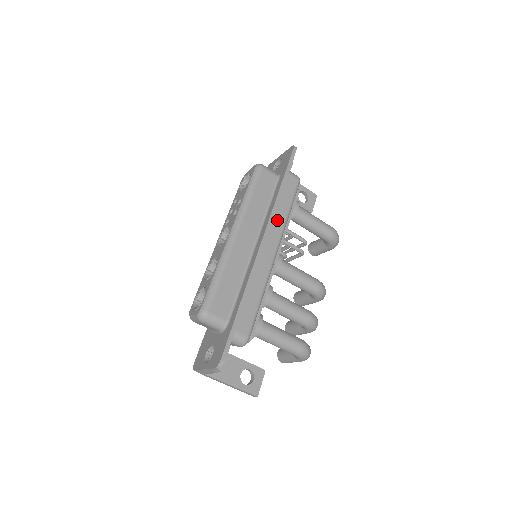
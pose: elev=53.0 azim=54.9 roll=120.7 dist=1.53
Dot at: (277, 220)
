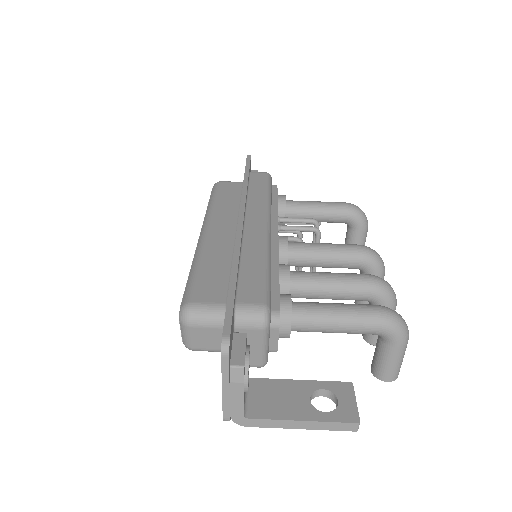
Dot at: (255, 202)
